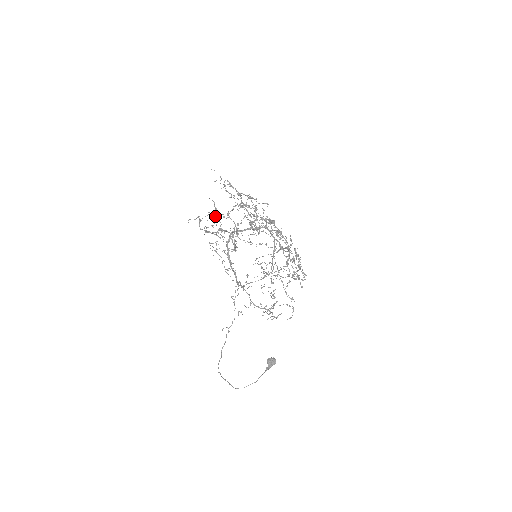
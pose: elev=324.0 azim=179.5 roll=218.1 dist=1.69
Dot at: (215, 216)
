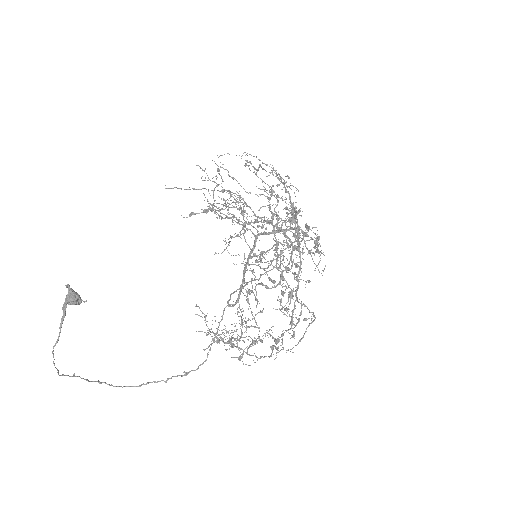
Dot at: occluded
